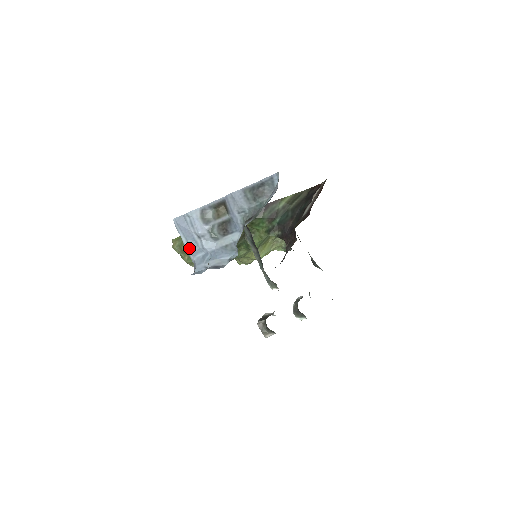
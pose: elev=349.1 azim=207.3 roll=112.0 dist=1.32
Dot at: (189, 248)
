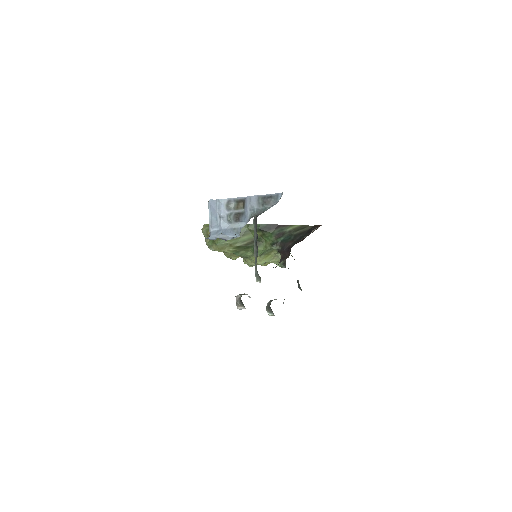
Dot at: (211, 222)
